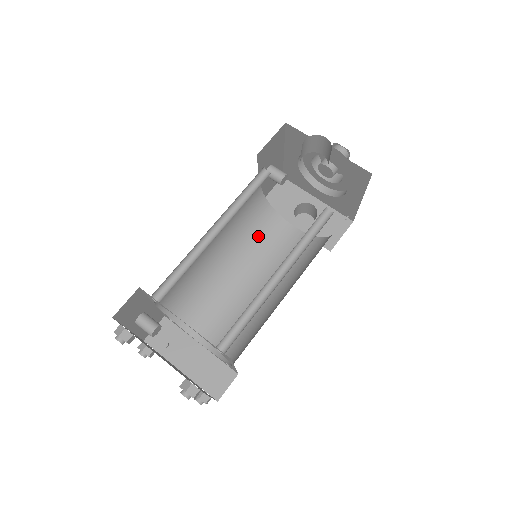
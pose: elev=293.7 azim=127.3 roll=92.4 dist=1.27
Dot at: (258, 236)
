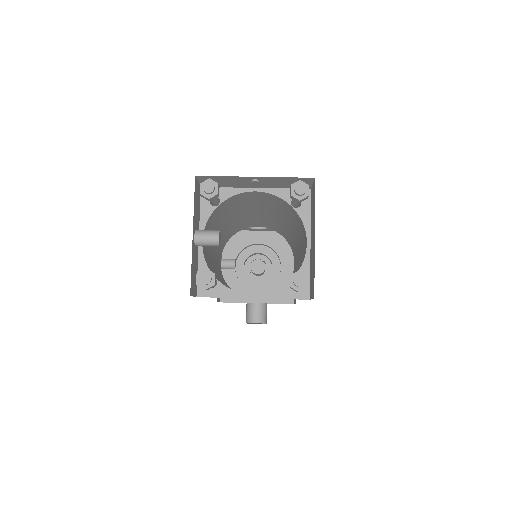
Dot at: occluded
